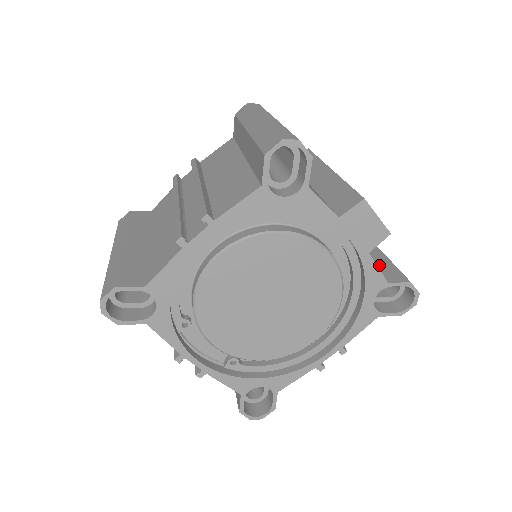
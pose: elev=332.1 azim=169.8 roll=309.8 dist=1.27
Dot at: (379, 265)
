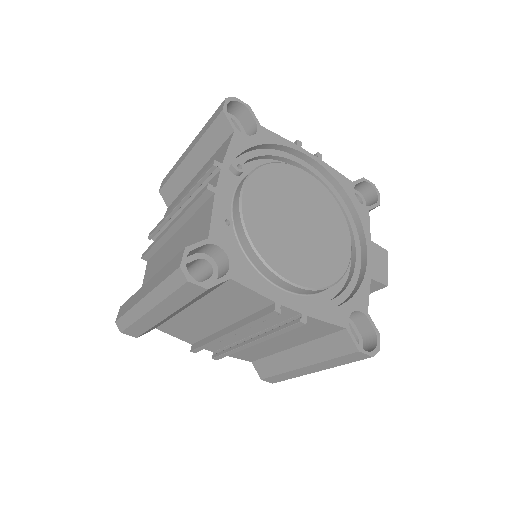
Dot at: occluded
